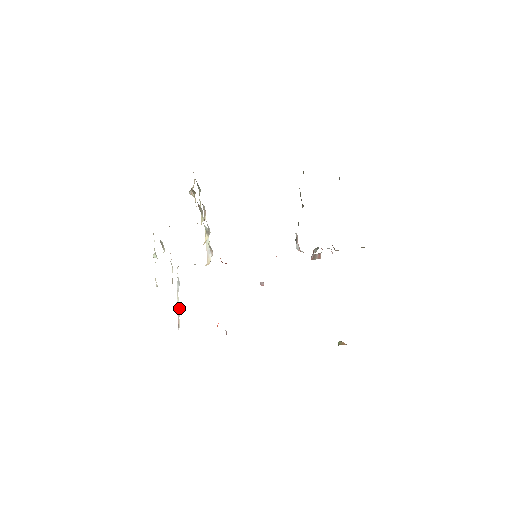
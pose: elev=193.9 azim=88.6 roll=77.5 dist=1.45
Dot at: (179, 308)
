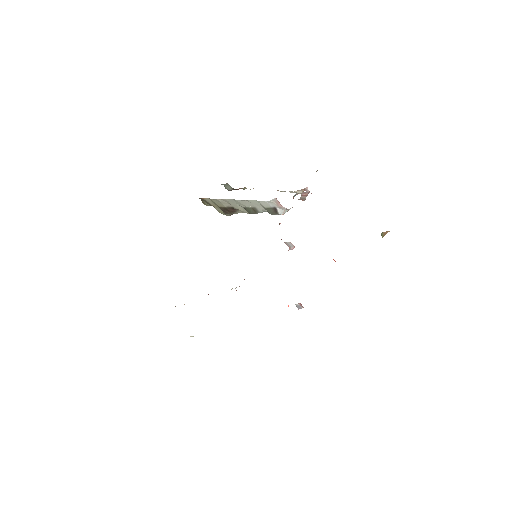
Dot at: occluded
